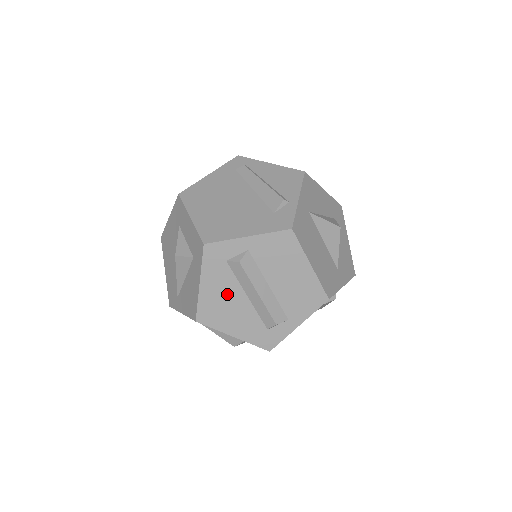
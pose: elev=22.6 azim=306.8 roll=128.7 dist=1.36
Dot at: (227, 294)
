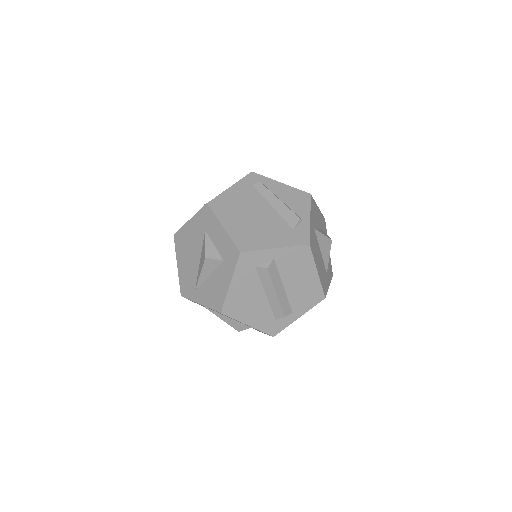
Dot at: (250, 292)
